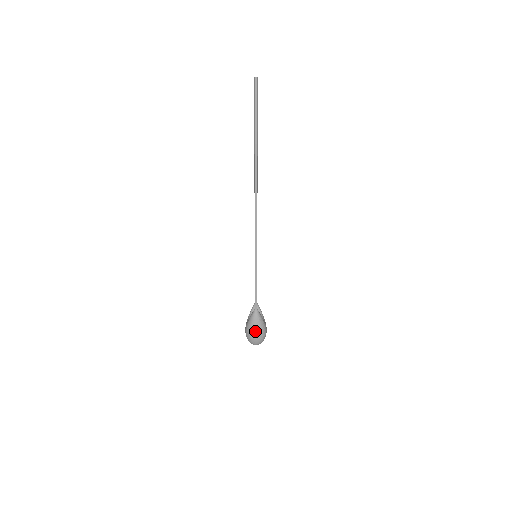
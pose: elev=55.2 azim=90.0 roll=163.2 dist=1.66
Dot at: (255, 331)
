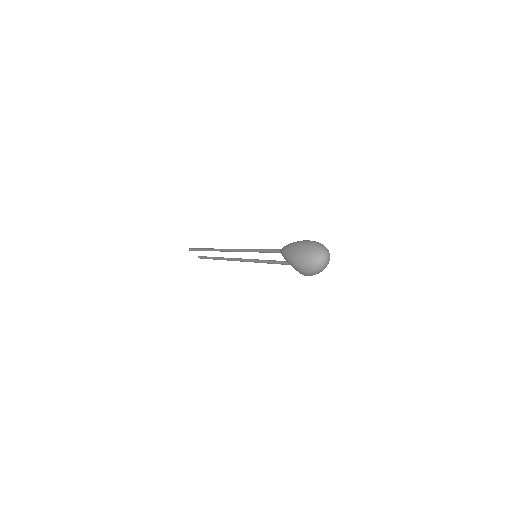
Dot at: (294, 248)
